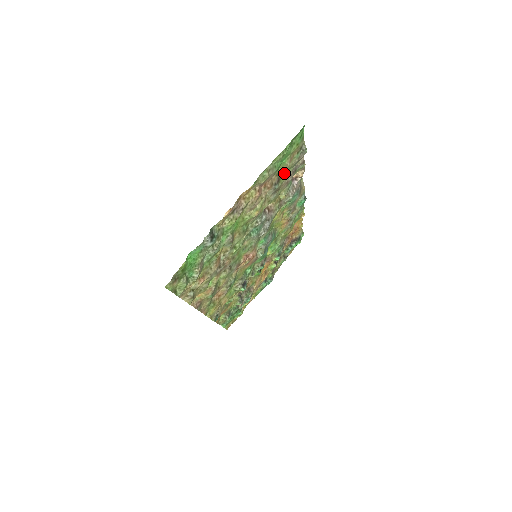
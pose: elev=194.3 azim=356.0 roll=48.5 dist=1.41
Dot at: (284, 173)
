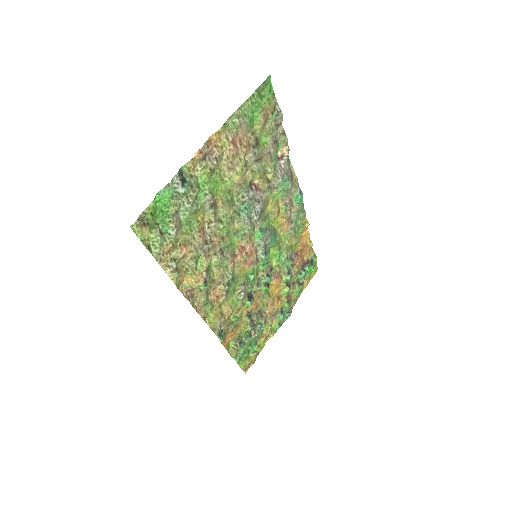
Dot at: (263, 139)
